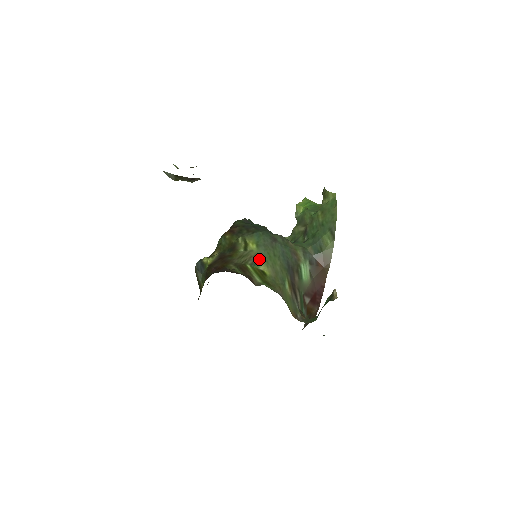
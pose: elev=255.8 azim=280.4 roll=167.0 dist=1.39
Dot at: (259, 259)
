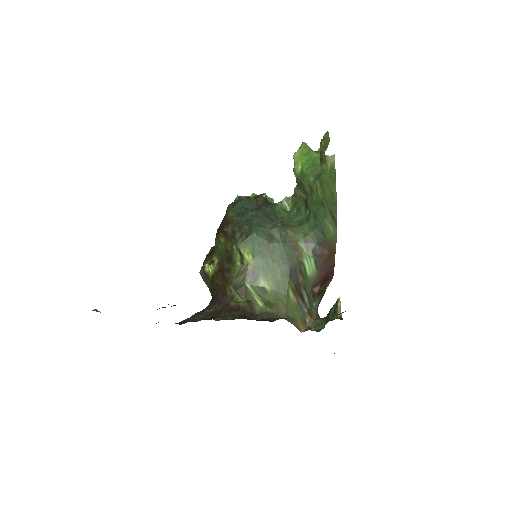
Dot at: (257, 273)
